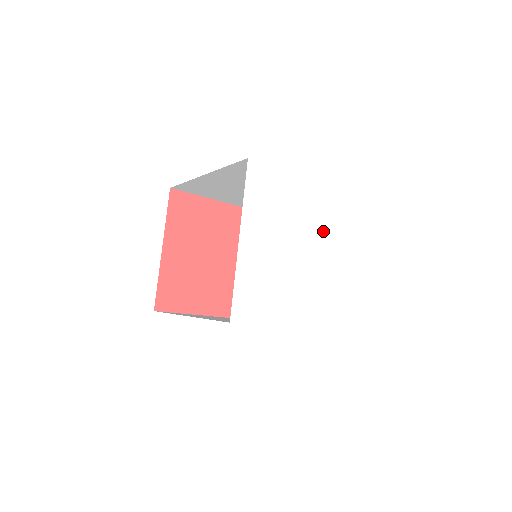
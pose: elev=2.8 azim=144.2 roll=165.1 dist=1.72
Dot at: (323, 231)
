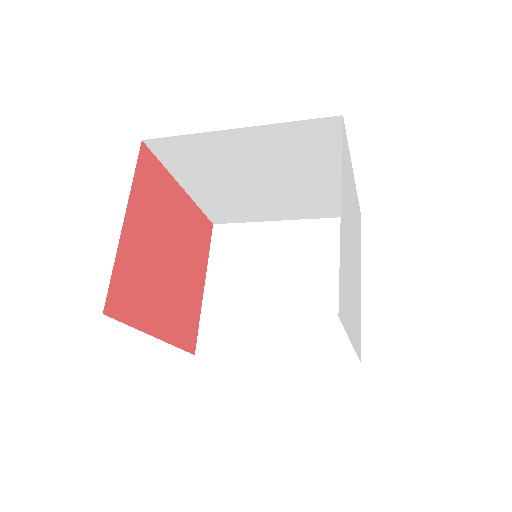
Dot at: (355, 235)
